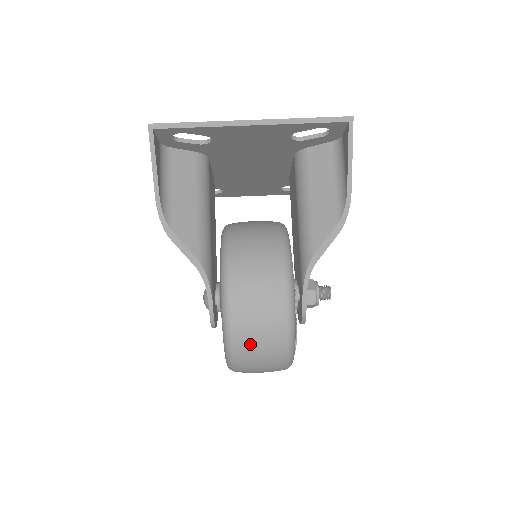
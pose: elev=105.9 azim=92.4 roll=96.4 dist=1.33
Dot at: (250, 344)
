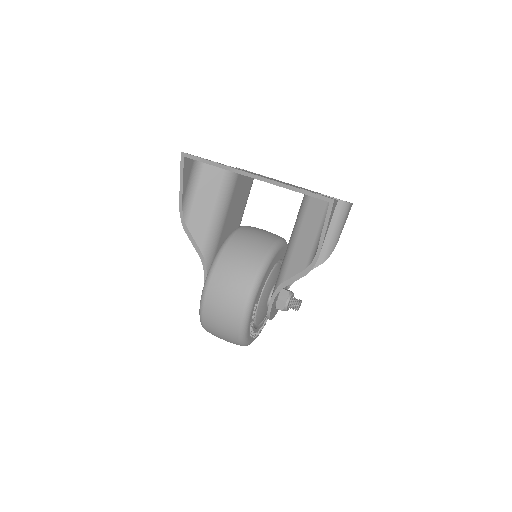
Dot at: (213, 326)
